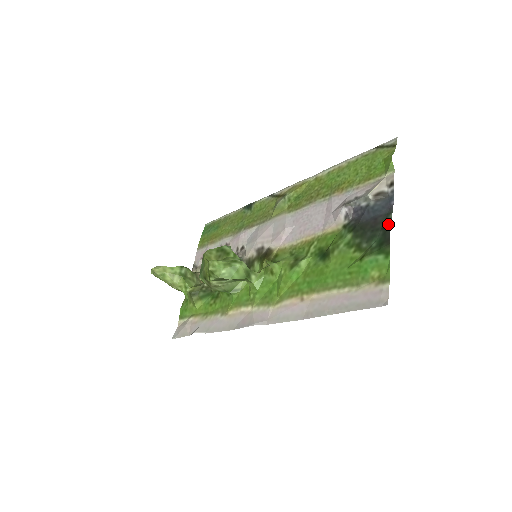
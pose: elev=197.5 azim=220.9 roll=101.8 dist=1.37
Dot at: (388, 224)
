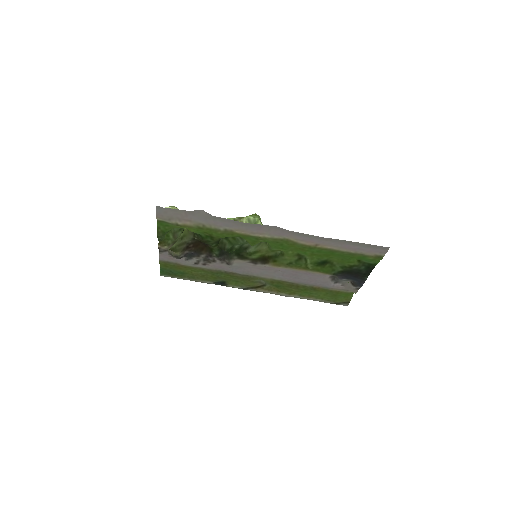
Dot at: (367, 275)
